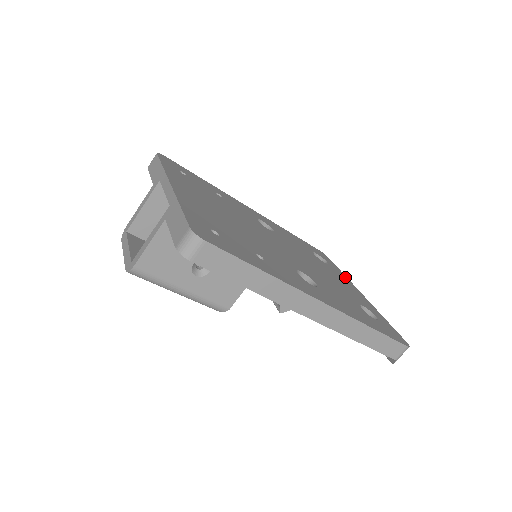
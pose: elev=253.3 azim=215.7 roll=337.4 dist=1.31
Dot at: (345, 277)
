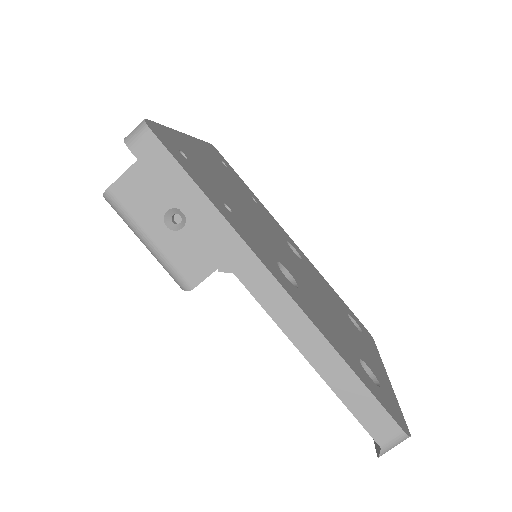
Dot at: (377, 355)
